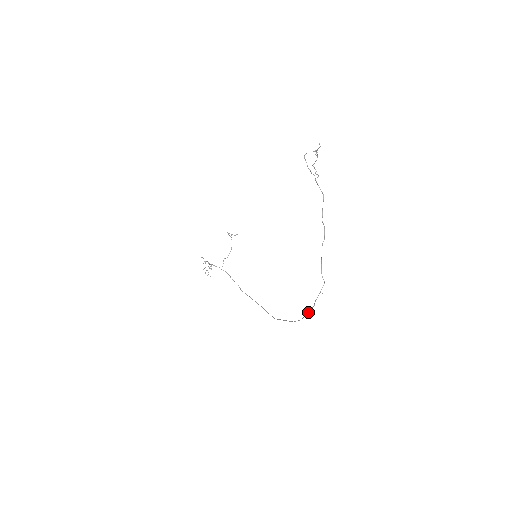
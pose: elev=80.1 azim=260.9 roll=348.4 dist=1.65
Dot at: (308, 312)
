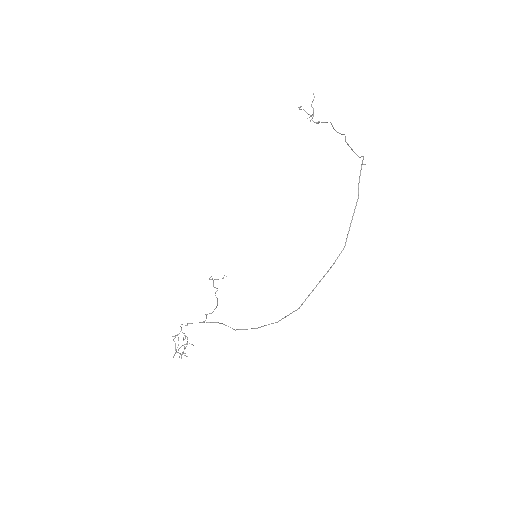
Dot at: (352, 216)
